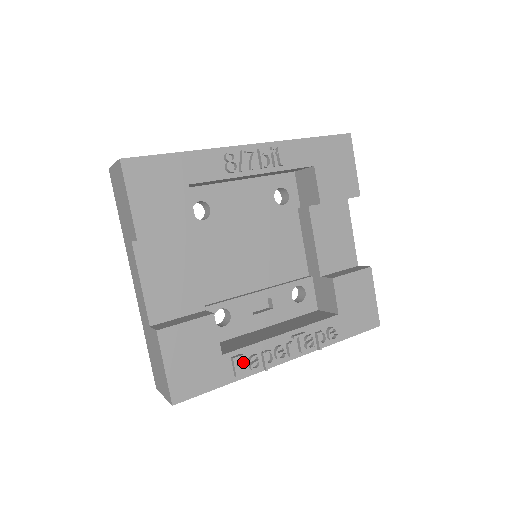
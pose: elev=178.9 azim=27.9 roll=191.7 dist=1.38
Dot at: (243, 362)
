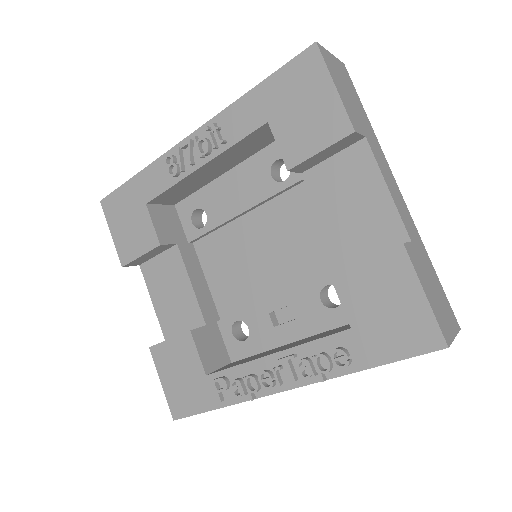
Dot at: (225, 386)
